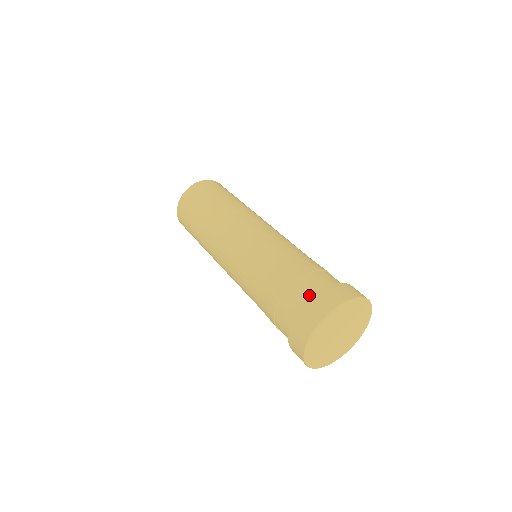
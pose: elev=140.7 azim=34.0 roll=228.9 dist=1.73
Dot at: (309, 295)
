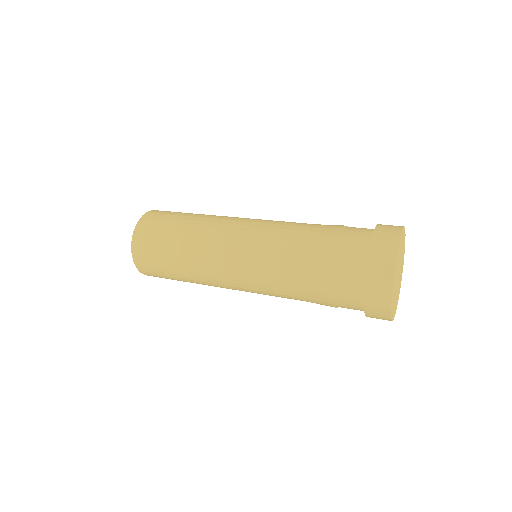
Dot at: (363, 240)
